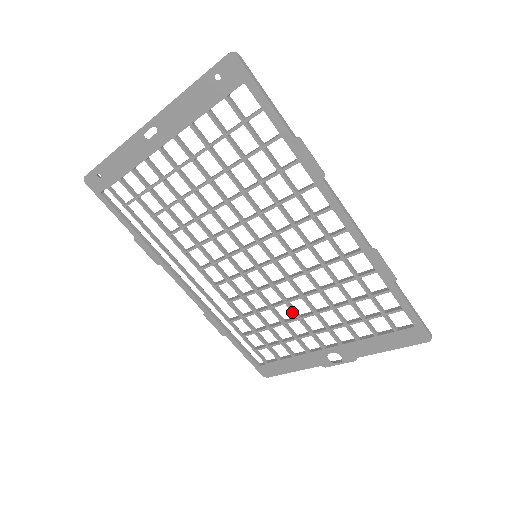
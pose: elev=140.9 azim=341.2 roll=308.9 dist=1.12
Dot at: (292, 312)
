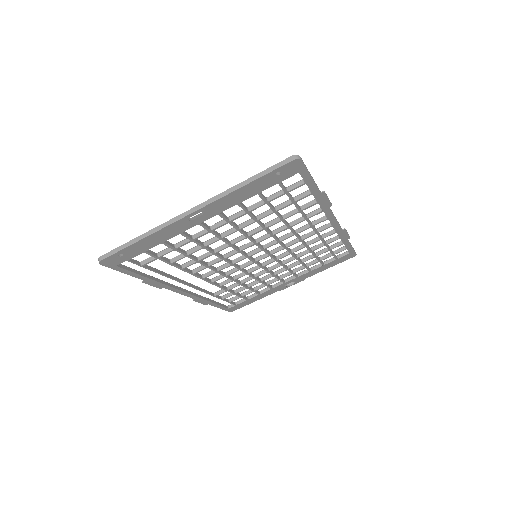
Dot at: (271, 274)
